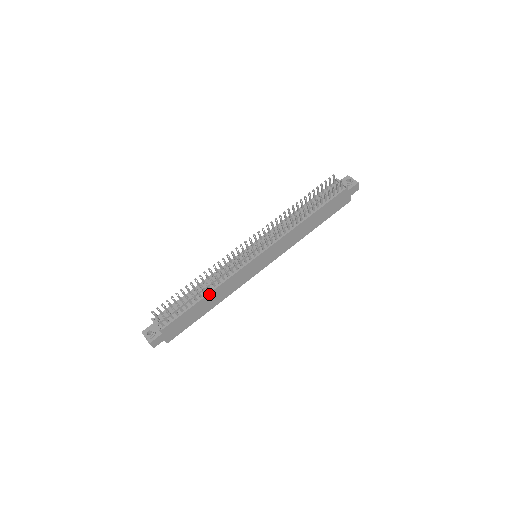
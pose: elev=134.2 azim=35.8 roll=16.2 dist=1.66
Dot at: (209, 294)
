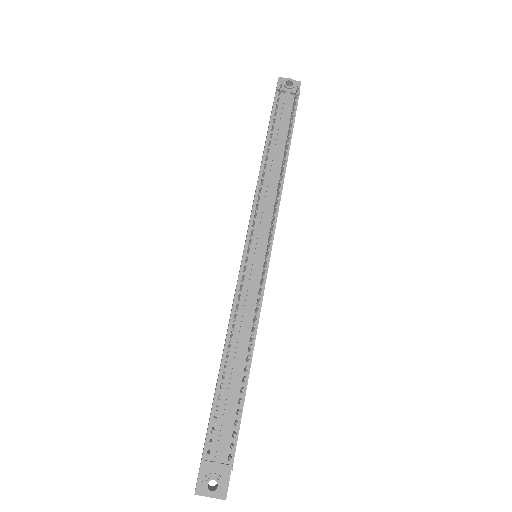
Dot at: (251, 357)
